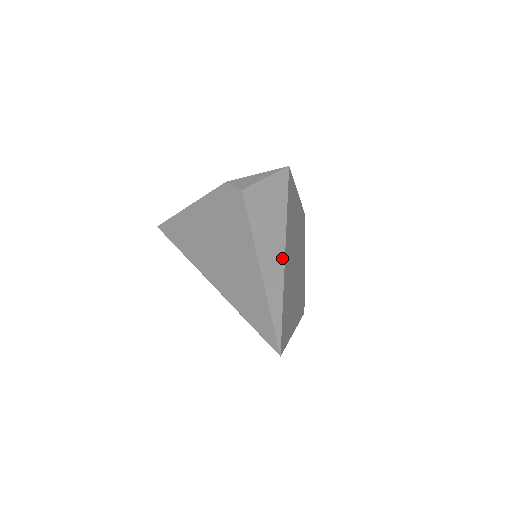
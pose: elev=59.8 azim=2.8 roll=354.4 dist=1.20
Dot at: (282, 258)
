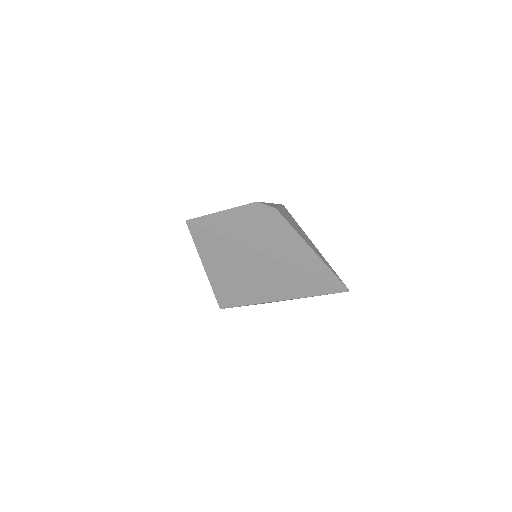
Dot at: (317, 249)
